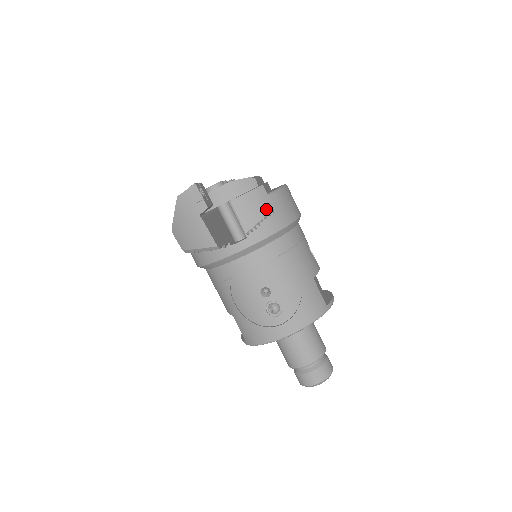
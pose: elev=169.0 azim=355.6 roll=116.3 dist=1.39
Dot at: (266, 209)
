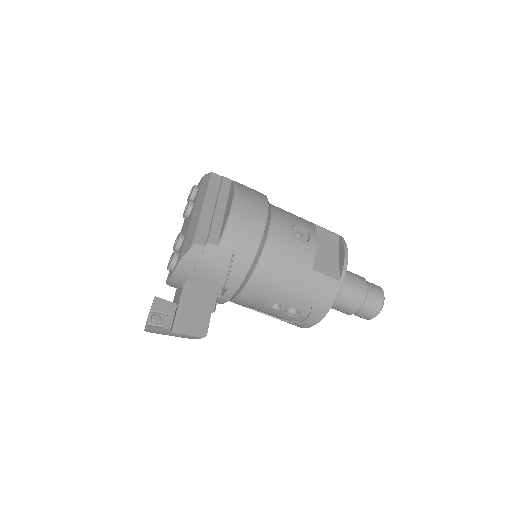
Dot at: (226, 259)
